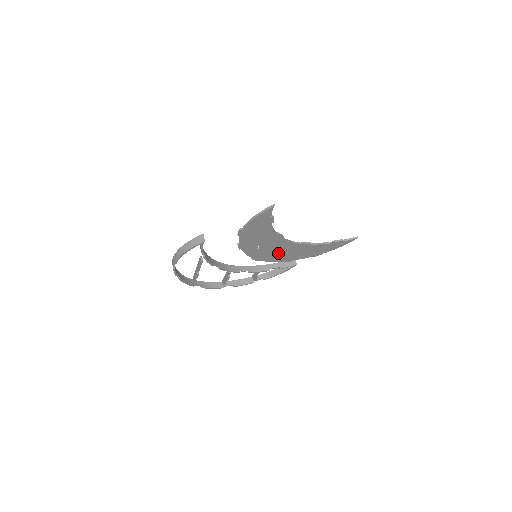
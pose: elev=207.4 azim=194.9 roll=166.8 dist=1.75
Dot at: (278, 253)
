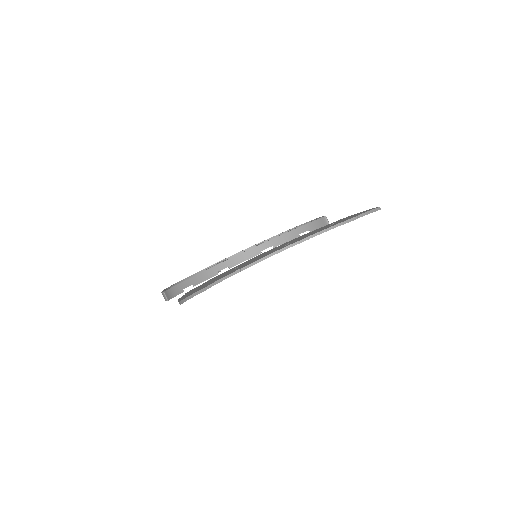
Dot at: occluded
